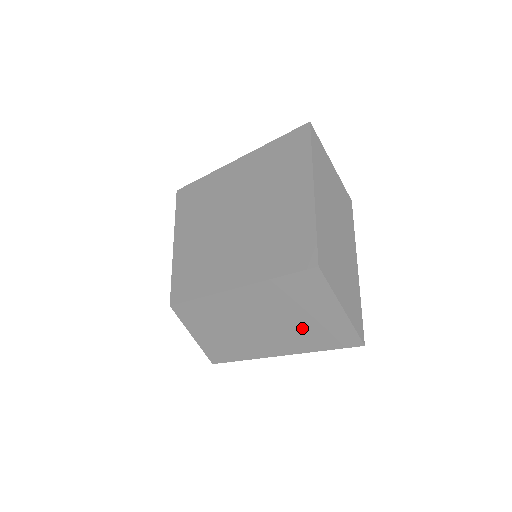
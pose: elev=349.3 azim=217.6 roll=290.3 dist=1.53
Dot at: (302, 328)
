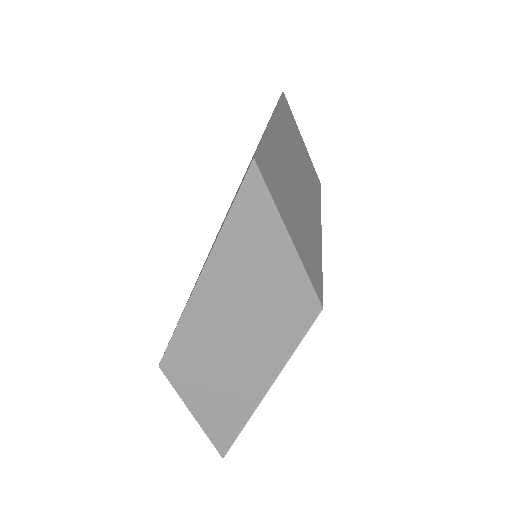
Dot at: occluded
